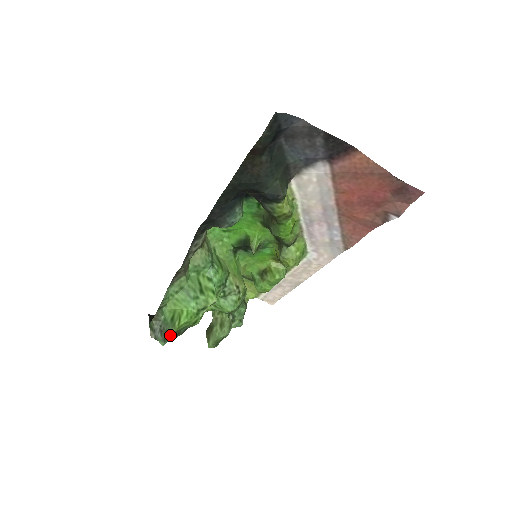
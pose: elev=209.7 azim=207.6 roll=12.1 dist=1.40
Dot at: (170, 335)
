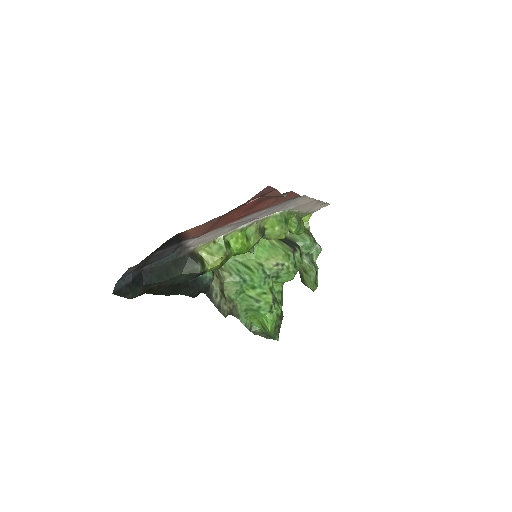
Dot at: (273, 335)
